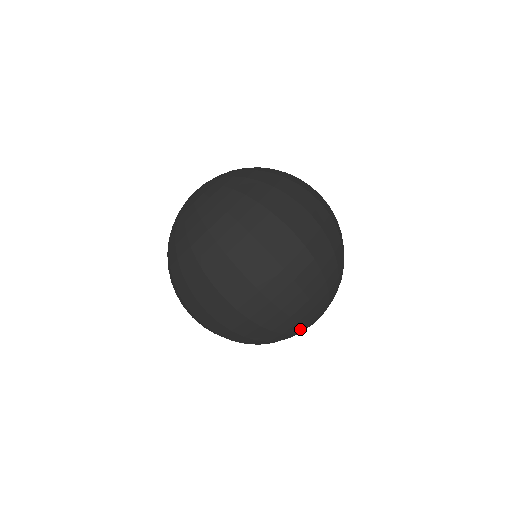
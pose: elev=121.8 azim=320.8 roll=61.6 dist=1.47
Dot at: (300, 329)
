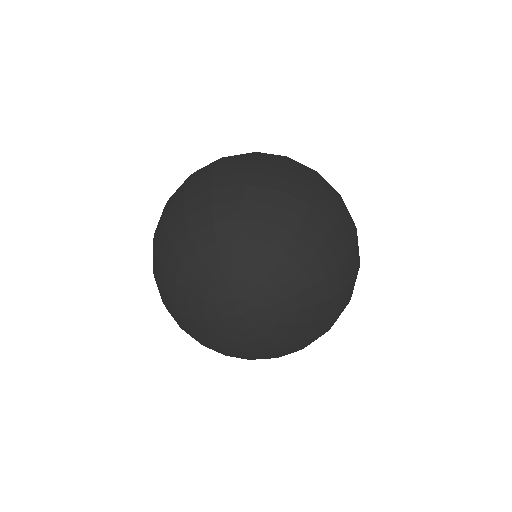
Dot at: (194, 262)
